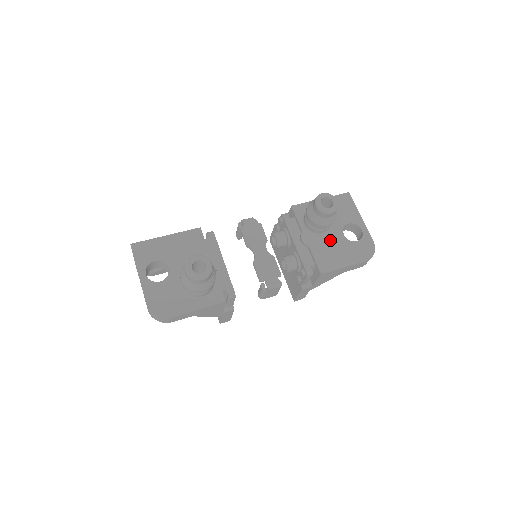
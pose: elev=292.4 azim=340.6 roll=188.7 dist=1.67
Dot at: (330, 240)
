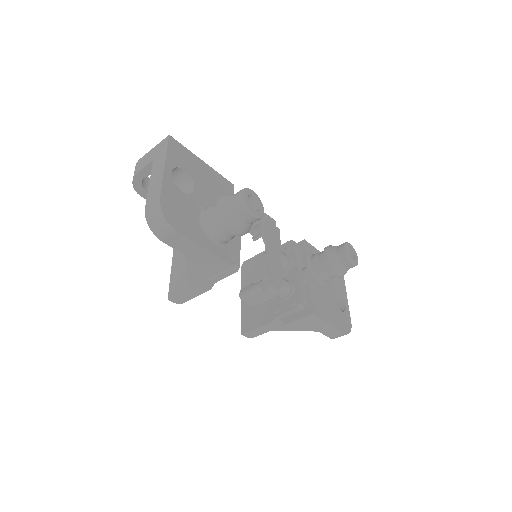
Dot at: (324, 292)
